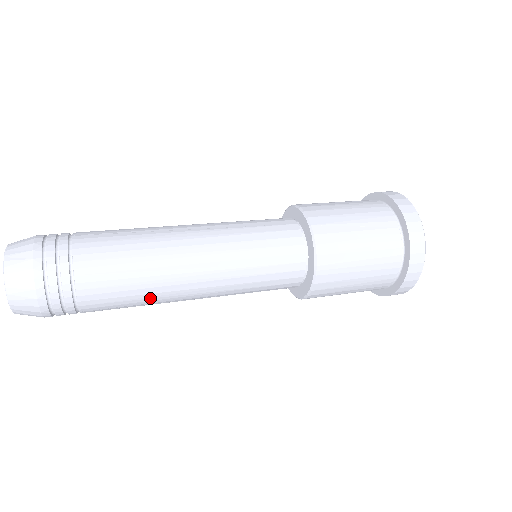
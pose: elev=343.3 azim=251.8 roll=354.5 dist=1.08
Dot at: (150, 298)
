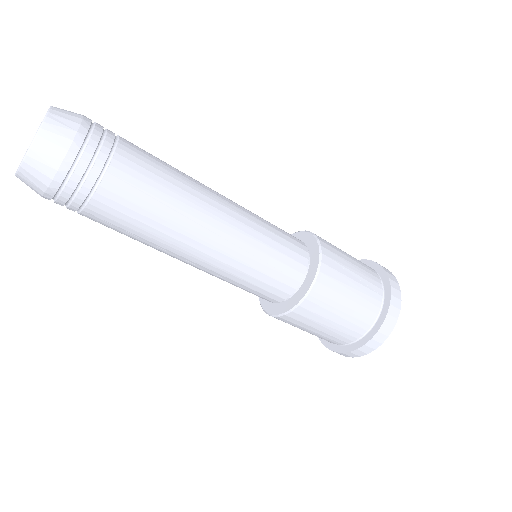
Dot at: (156, 236)
